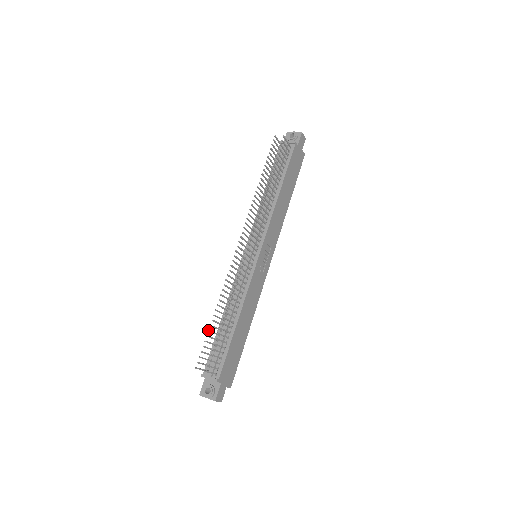
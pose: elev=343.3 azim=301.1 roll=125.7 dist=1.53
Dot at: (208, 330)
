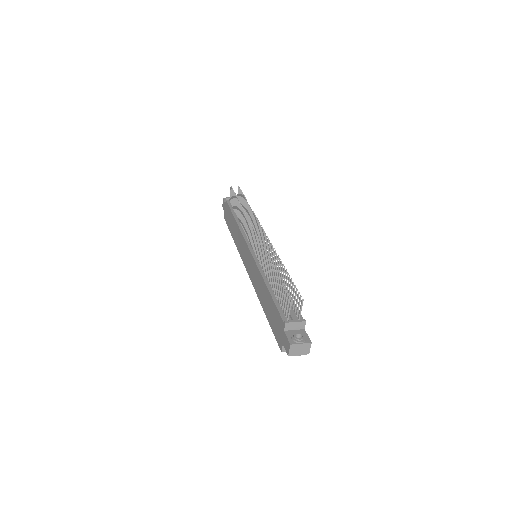
Dot at: occluded
